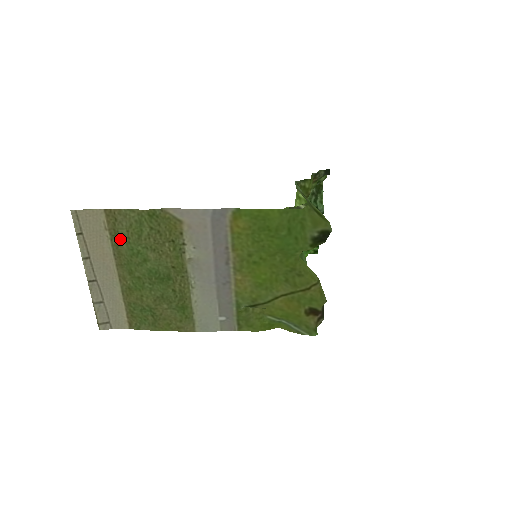
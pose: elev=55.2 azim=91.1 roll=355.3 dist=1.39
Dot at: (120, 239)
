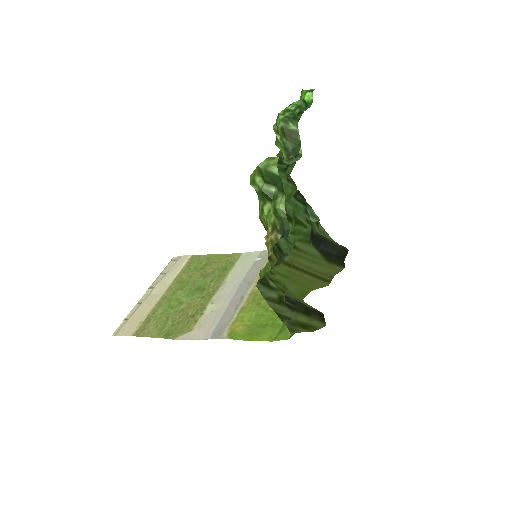
Dot at: (154, 316)
